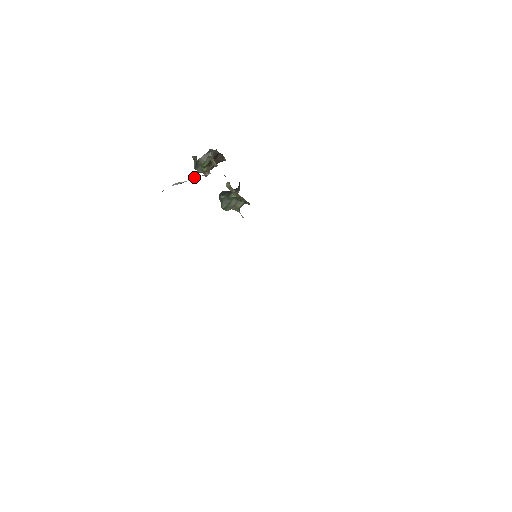
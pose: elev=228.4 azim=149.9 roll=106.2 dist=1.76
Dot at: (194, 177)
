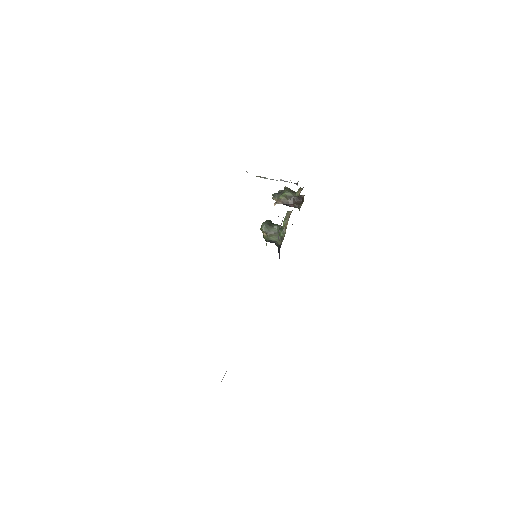
Dot at: (281, 180)
